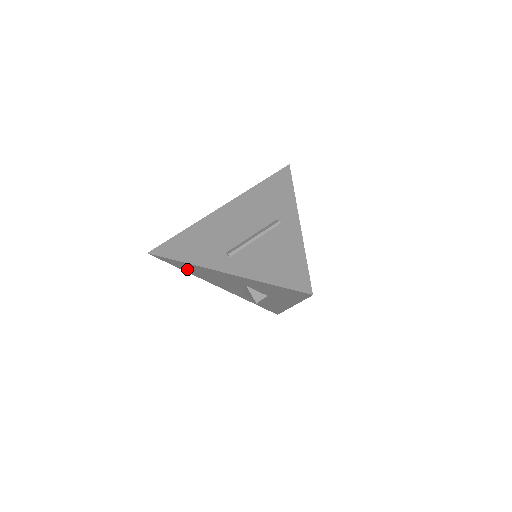
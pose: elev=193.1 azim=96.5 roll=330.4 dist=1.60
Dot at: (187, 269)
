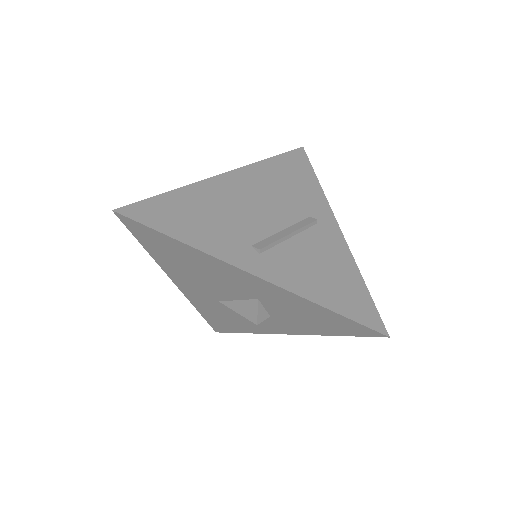
Dot at: (163, 252)
